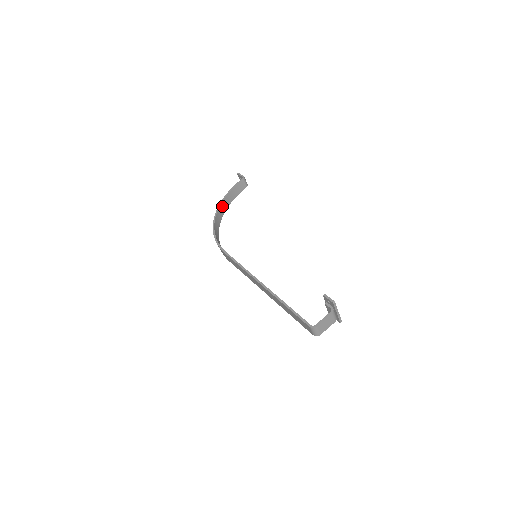
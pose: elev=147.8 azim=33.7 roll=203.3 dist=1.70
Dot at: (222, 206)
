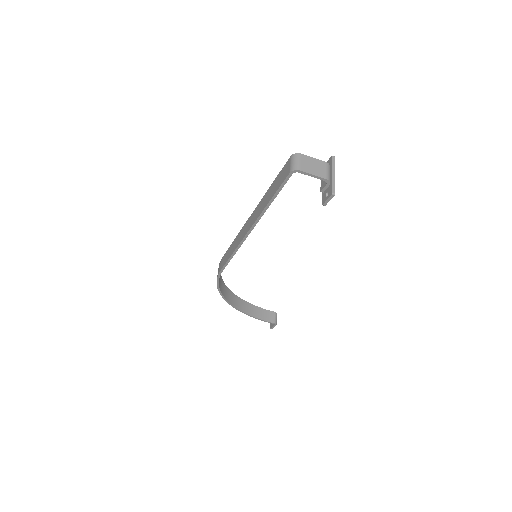
Dot at: (241, 302)
